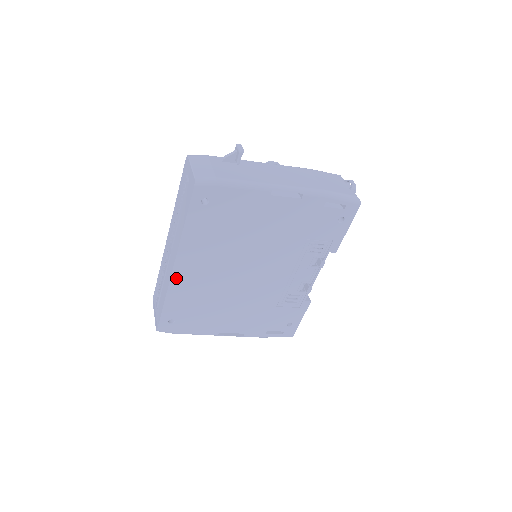
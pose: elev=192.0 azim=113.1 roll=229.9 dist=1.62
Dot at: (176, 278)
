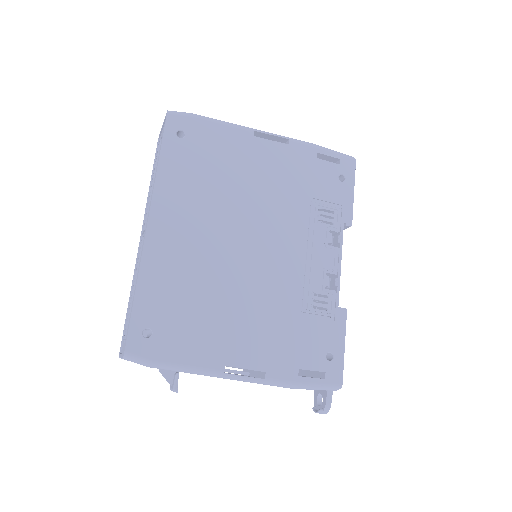
Dot at: (151, 245)
